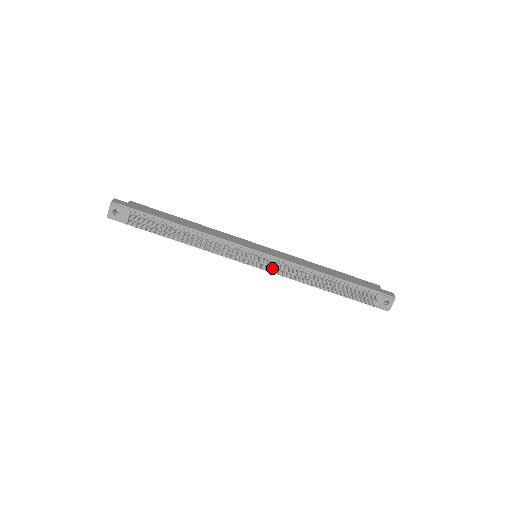
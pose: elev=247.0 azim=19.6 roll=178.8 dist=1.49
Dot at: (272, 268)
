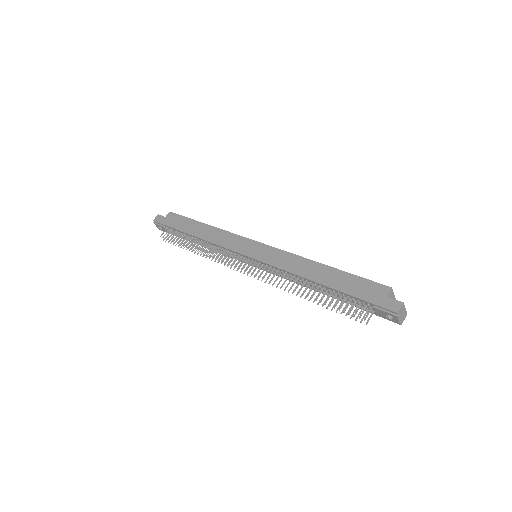
Dot at: occluded
